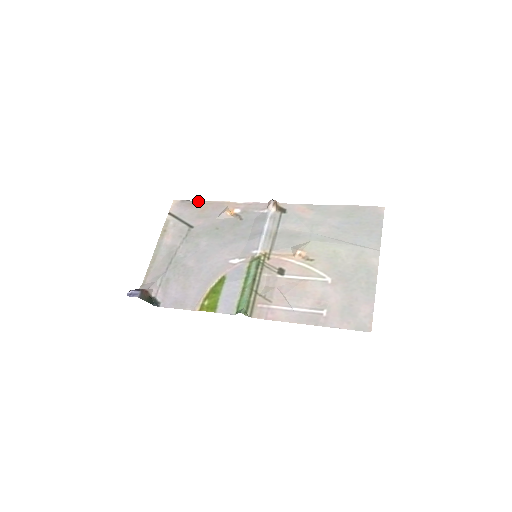
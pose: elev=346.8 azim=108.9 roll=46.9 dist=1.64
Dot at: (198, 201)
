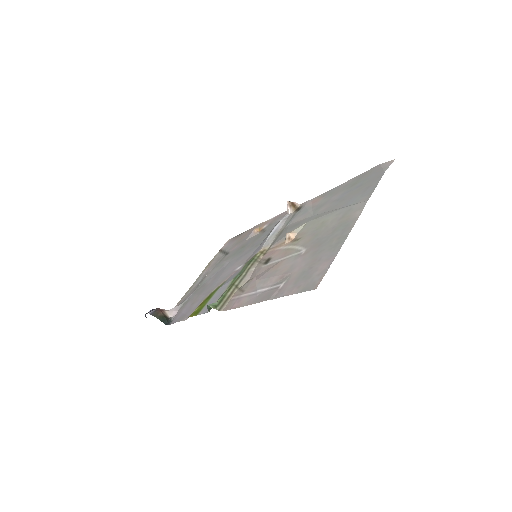
Dot at: (243, 232)
